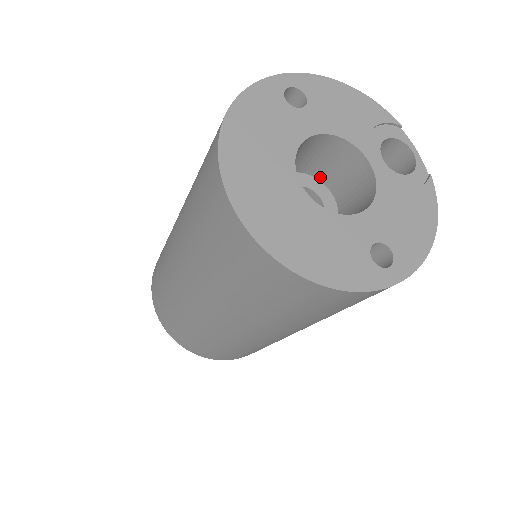
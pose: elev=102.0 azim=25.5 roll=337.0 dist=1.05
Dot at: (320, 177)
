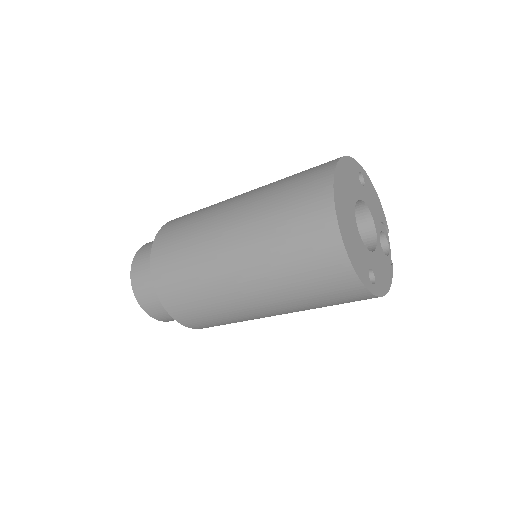
Dot at: occluded
